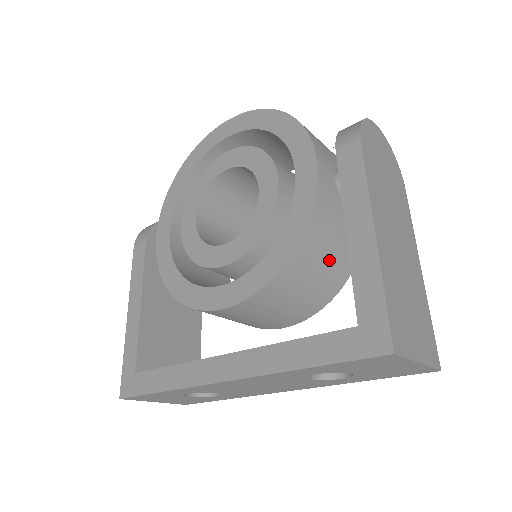
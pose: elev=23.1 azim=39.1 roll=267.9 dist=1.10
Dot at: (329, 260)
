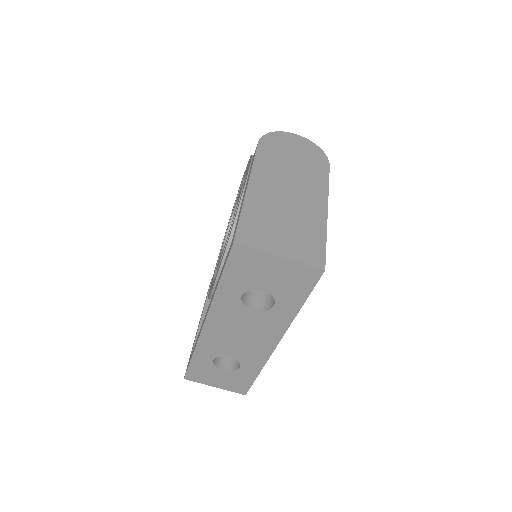
Dot at: occluded
